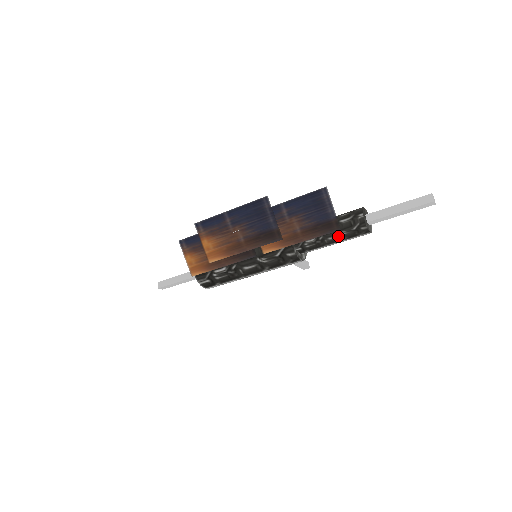
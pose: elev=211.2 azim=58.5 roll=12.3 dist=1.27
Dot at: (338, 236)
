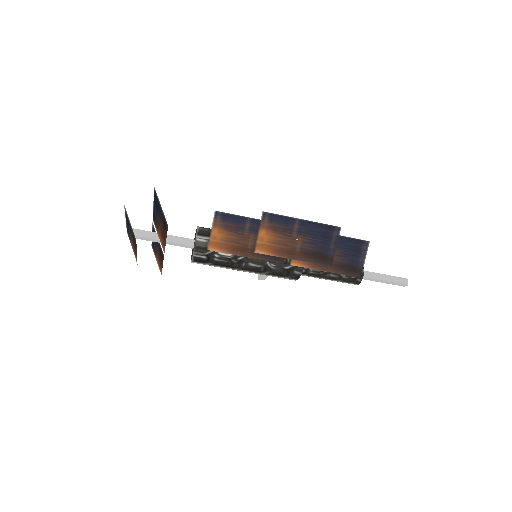
Dot at: (338, 276)
